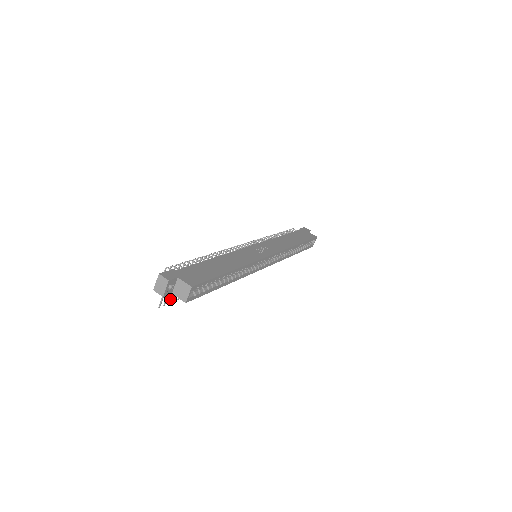
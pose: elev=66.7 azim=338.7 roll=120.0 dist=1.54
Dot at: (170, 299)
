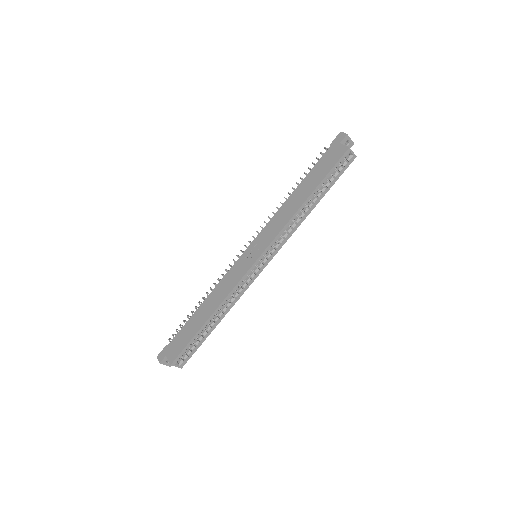
Dot at: occluded
